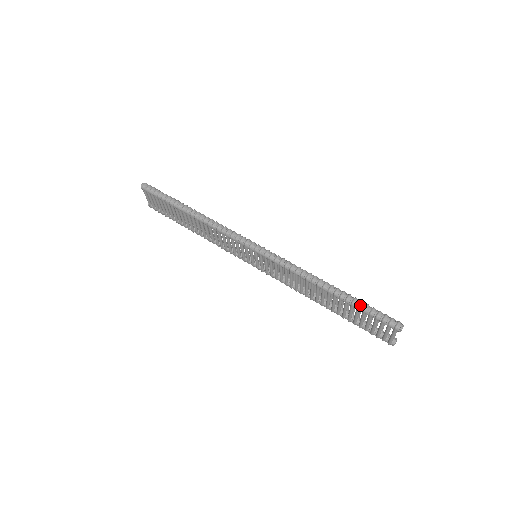
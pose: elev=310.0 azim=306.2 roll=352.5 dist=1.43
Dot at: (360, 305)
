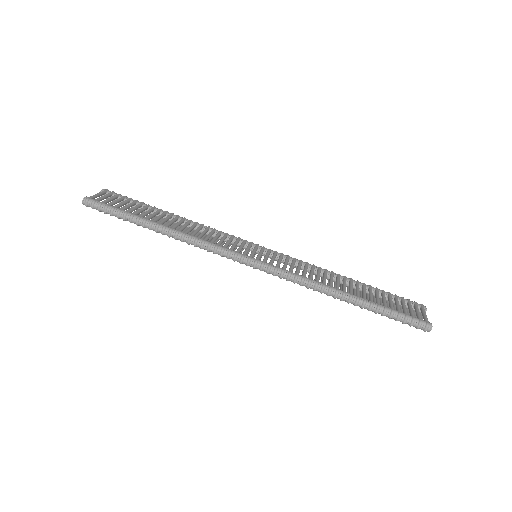
Dot at: (384, 315)
